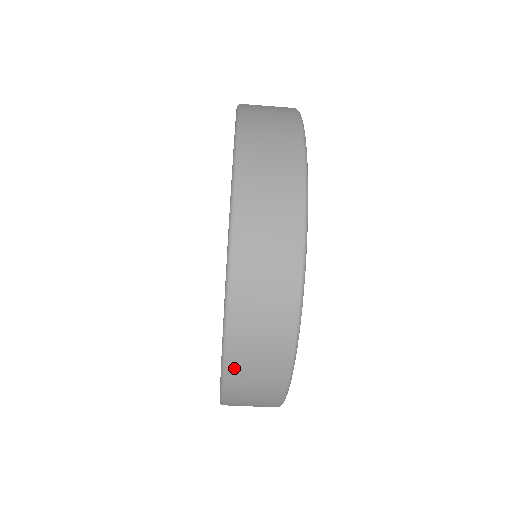
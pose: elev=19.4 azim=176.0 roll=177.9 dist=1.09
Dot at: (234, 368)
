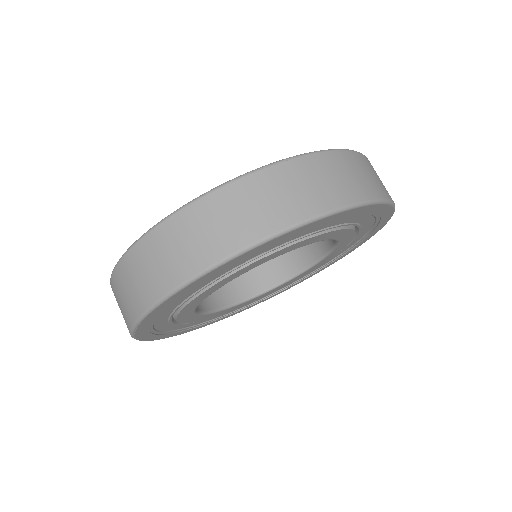
Dot at: occluded
